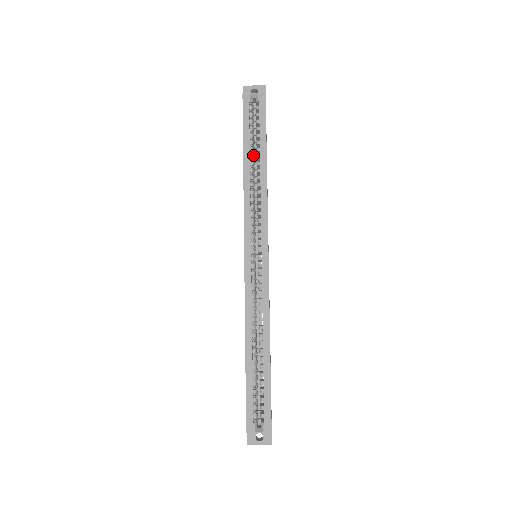
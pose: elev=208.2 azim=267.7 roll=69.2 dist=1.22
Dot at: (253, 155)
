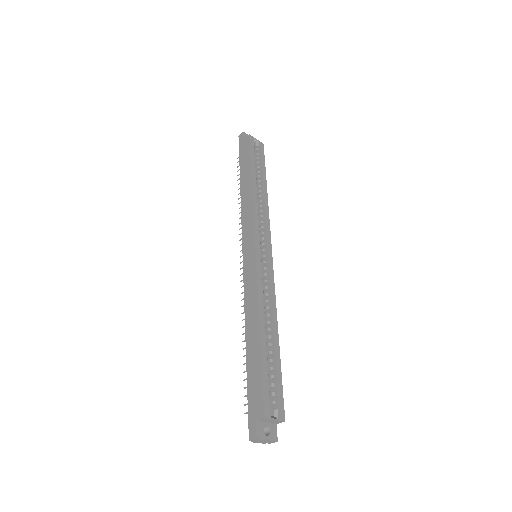
Dot at: (256, 179)
